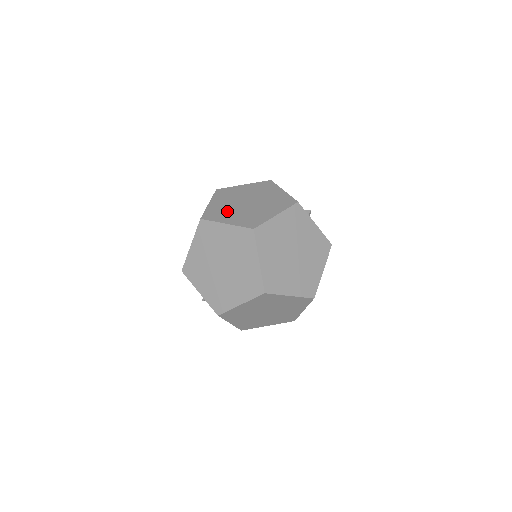
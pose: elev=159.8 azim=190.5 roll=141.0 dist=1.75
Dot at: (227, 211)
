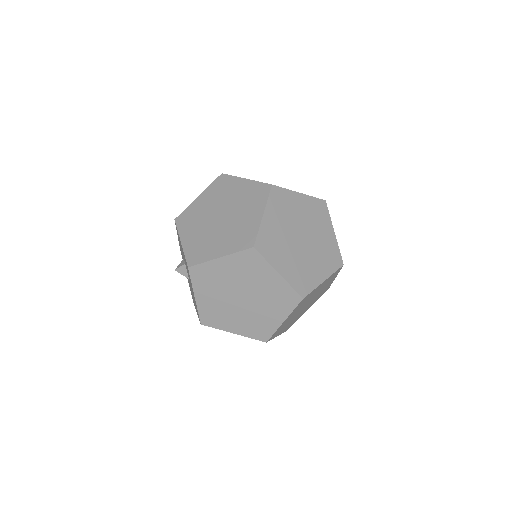
Dot at: (281, 246)
